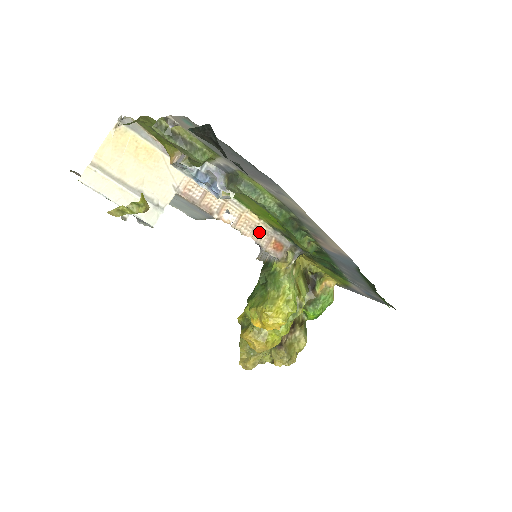
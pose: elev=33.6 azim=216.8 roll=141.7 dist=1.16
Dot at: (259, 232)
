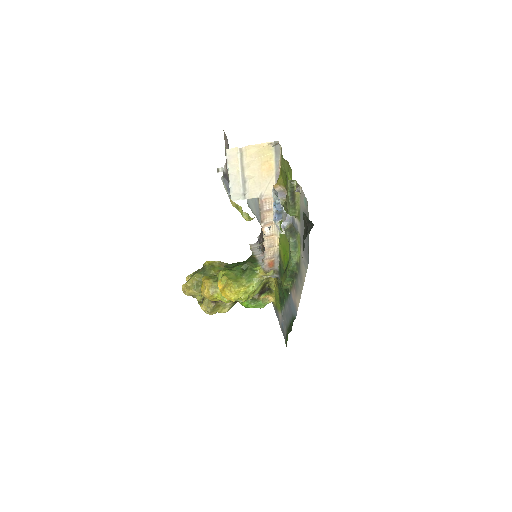
Dot at: (271, 250)
